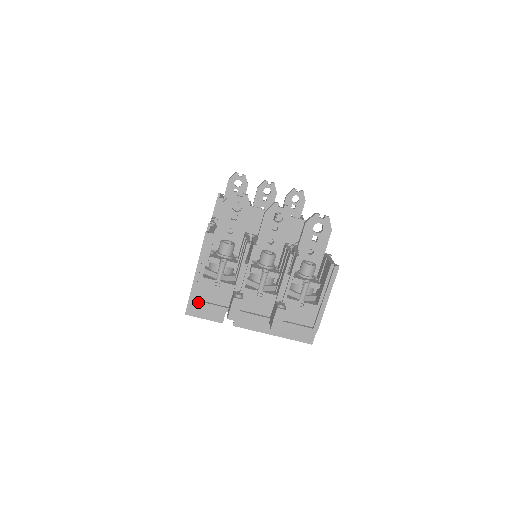
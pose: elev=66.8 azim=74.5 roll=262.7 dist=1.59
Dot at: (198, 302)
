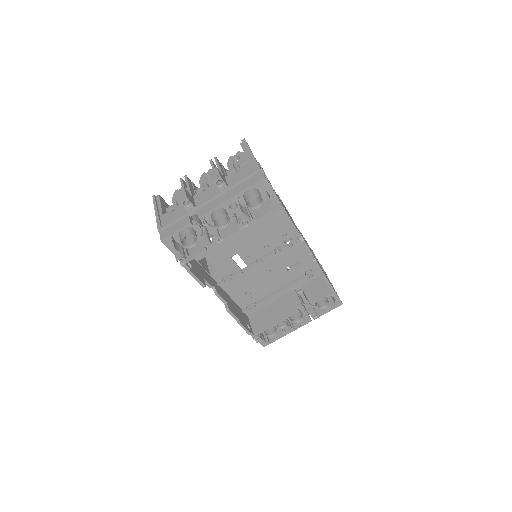
Dot at: (165, 226)
